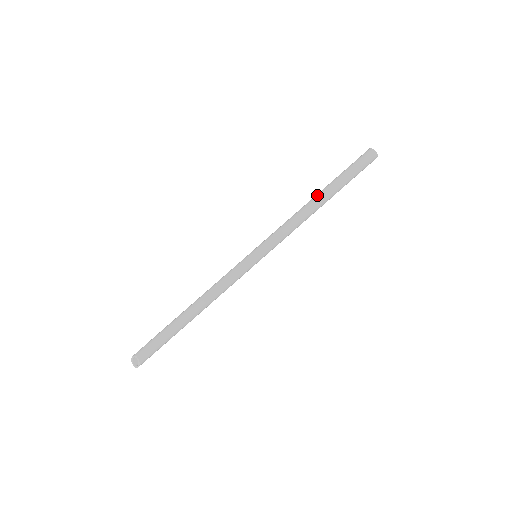
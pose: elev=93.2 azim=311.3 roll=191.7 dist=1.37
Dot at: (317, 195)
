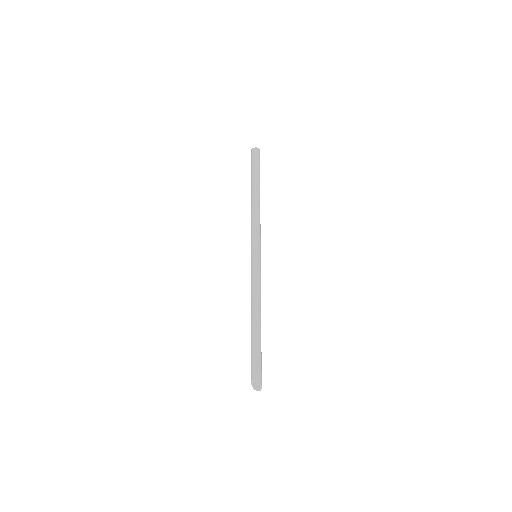
Dot at: (251, 195)
